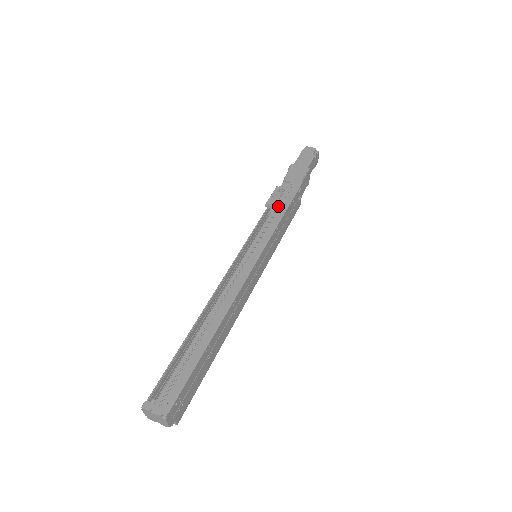
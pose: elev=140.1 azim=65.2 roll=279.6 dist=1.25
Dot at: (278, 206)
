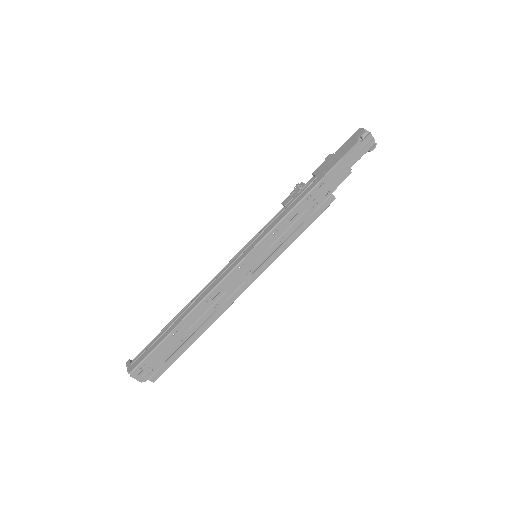
Dot at: (288, 206)
